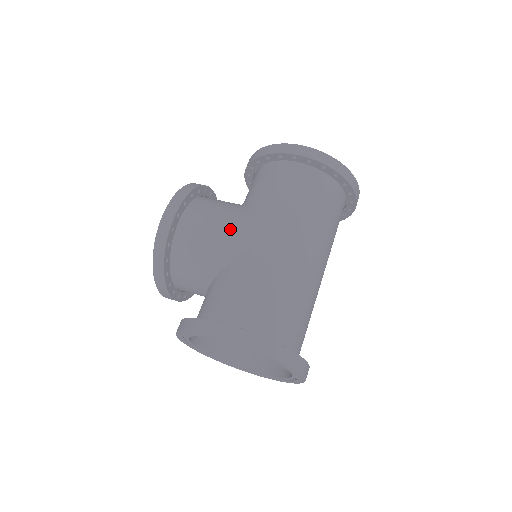
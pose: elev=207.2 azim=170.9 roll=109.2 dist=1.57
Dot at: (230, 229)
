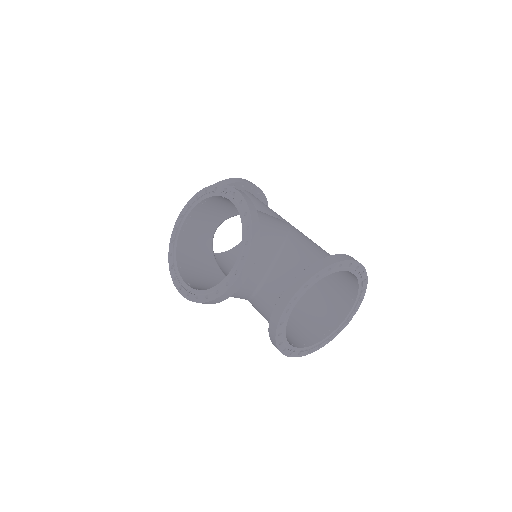
Dot at: (270, 216)
